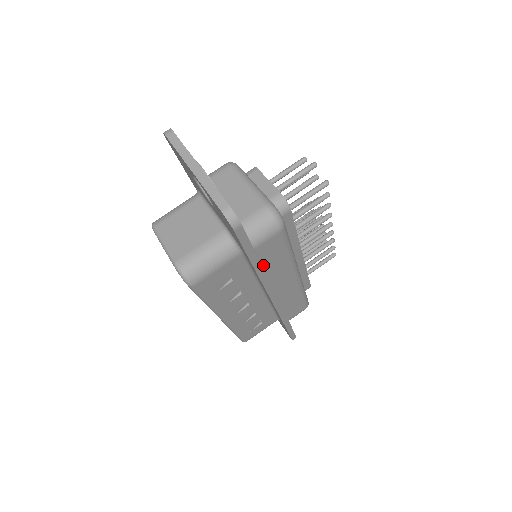
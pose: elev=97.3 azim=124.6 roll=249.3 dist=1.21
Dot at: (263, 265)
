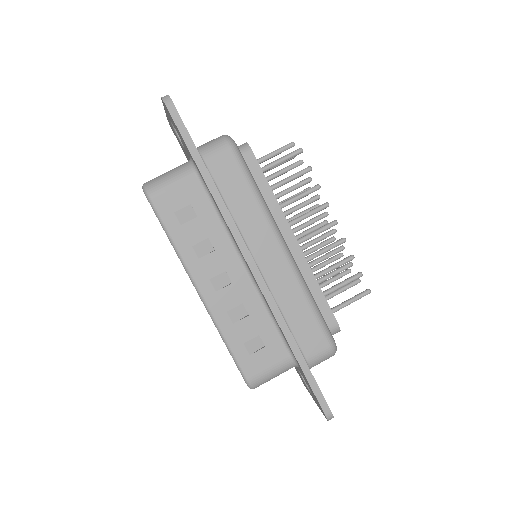
Dot at: (224, 196)
